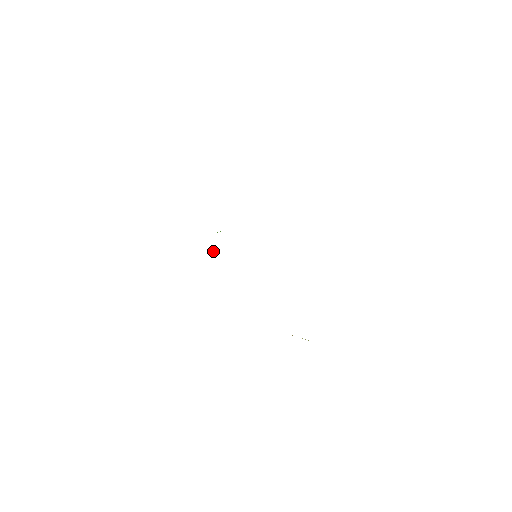
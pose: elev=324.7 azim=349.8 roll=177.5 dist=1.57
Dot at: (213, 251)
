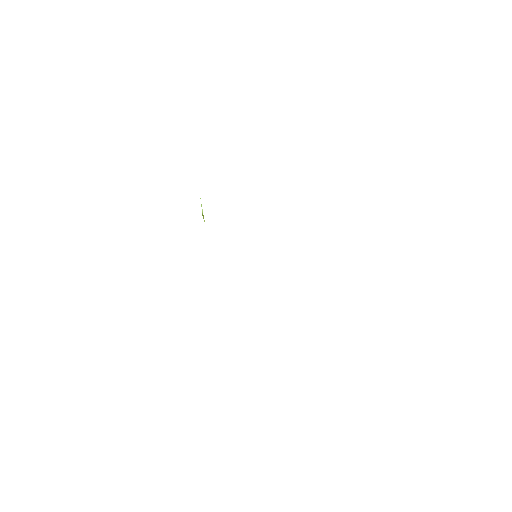
Dot at: (204, 220)
